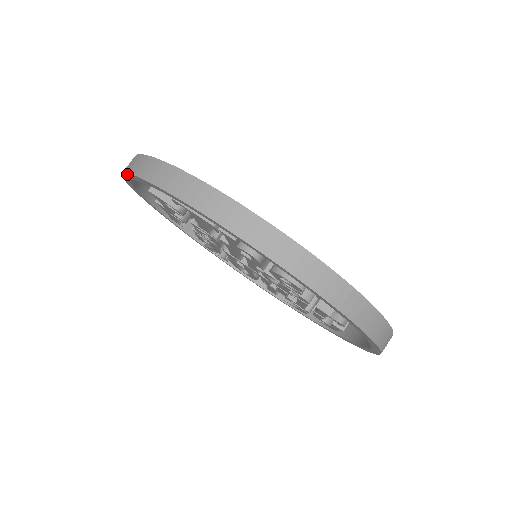
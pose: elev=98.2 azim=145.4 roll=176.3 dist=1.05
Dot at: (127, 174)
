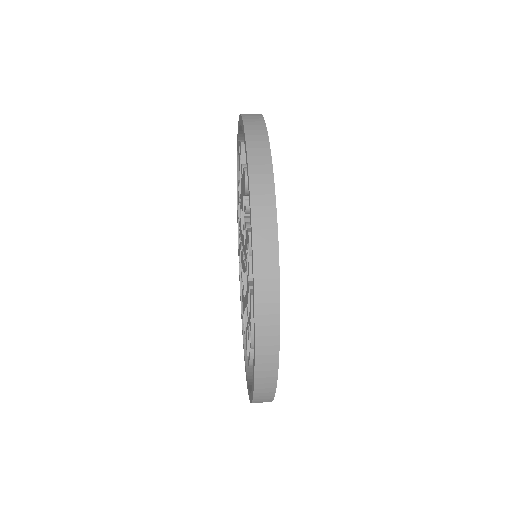
Dot at: occluded
